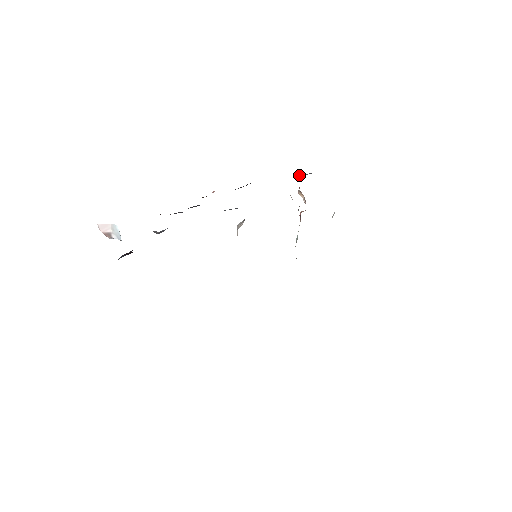
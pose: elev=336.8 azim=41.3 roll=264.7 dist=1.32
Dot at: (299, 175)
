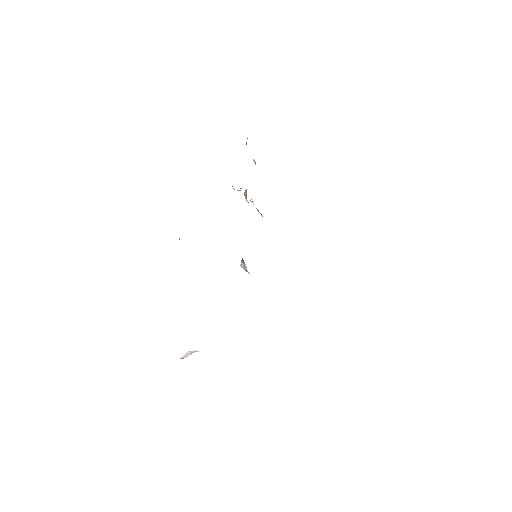
Dot at: occluded
